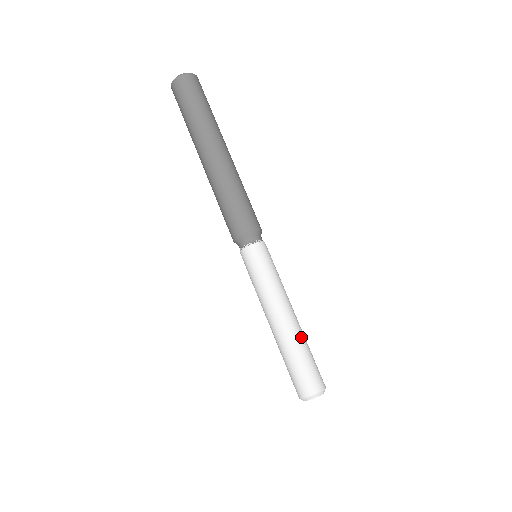
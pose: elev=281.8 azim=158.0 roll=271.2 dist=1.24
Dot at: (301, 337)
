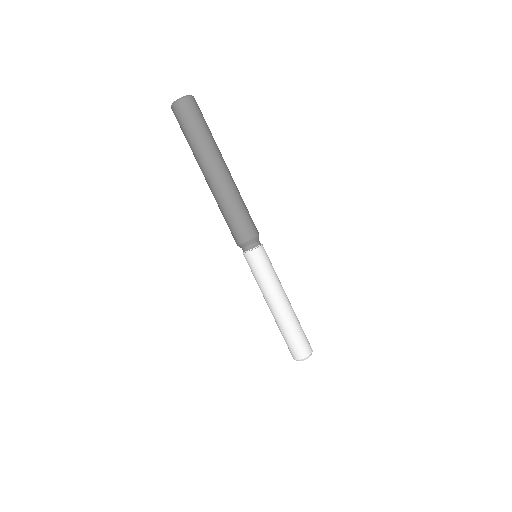
Dot at: (296, 316)
